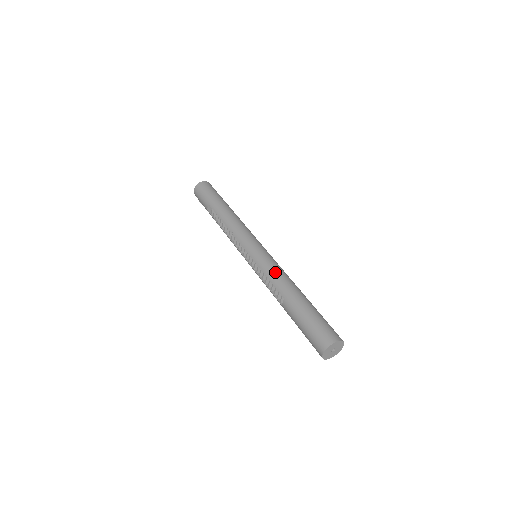
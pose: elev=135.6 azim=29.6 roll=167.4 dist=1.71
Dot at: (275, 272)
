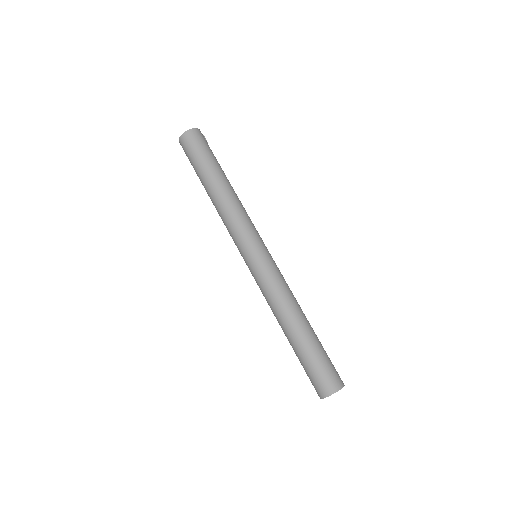
Dot at: (267, 299)
